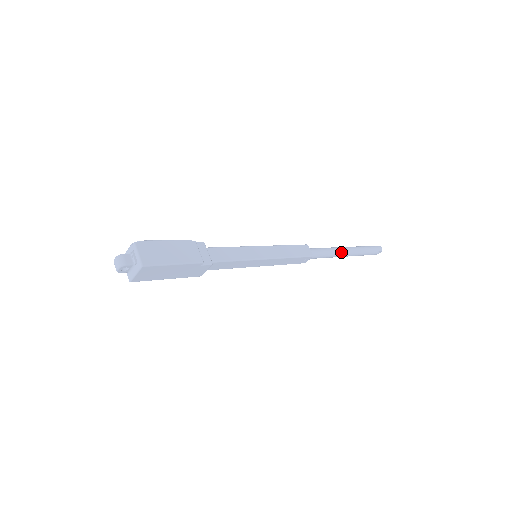
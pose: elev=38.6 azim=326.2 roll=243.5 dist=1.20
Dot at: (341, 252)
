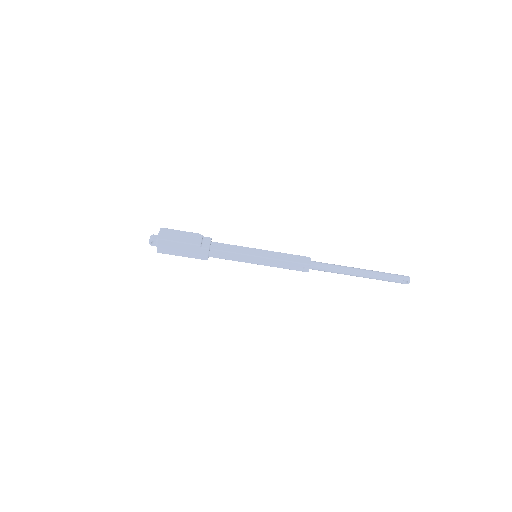
Dot at: (349, 270)
